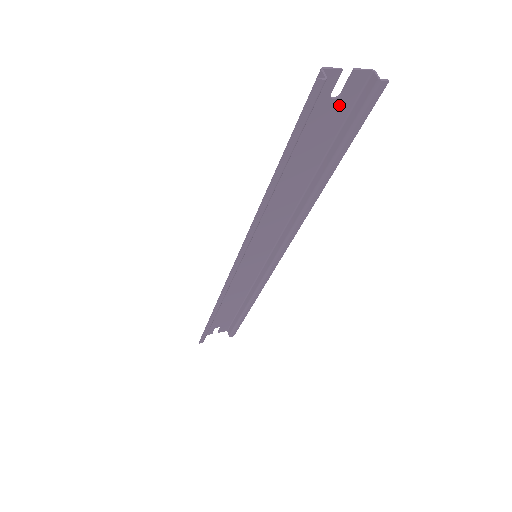
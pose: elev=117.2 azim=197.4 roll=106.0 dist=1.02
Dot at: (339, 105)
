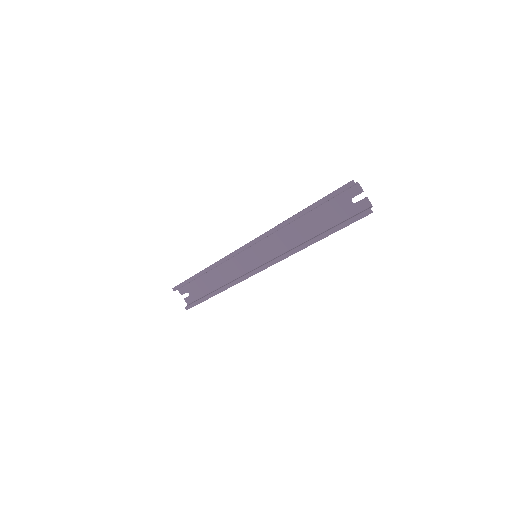
Dot at: (351, 208)
